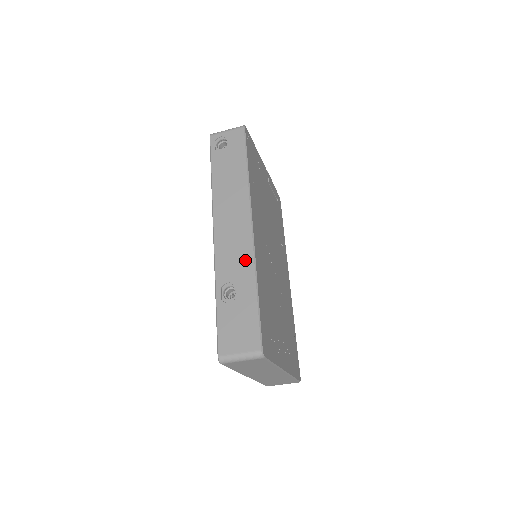
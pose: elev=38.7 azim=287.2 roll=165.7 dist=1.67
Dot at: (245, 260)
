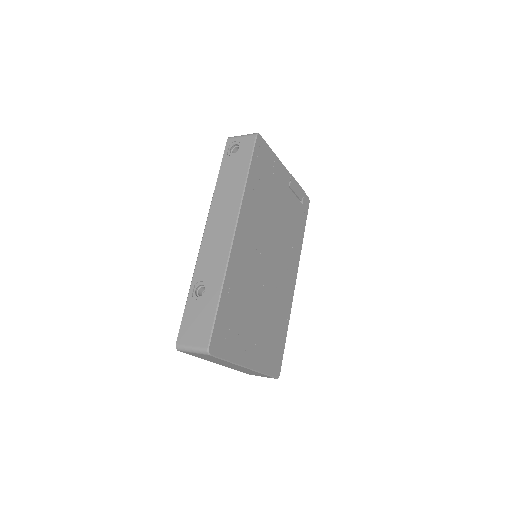
Dot at: (219, 264)
